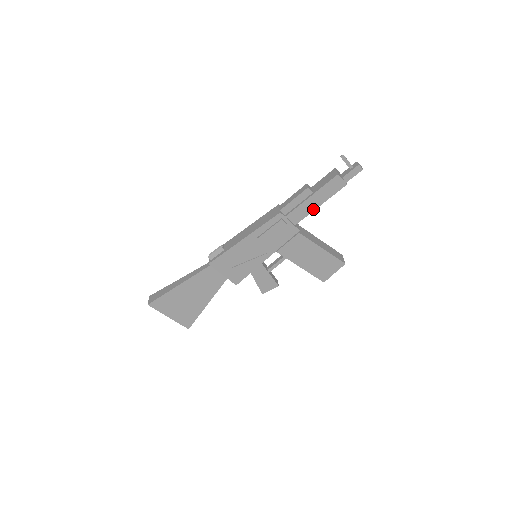
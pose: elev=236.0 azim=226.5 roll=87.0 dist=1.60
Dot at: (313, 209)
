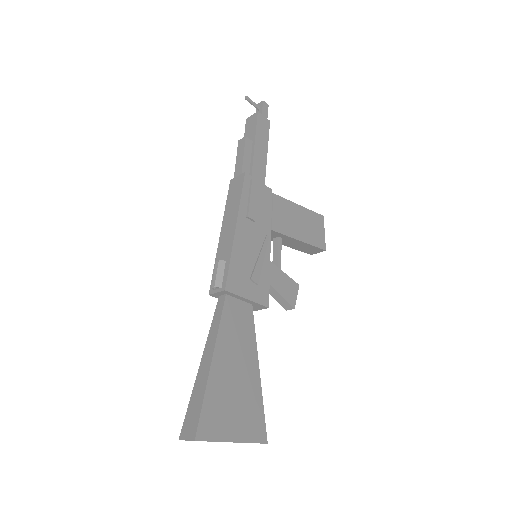
Dot at: (265, 159)
